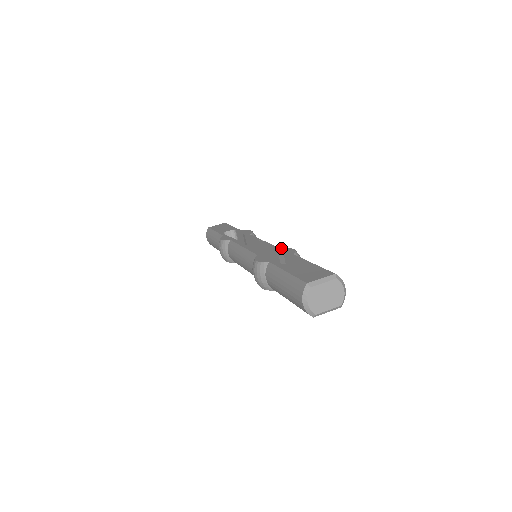
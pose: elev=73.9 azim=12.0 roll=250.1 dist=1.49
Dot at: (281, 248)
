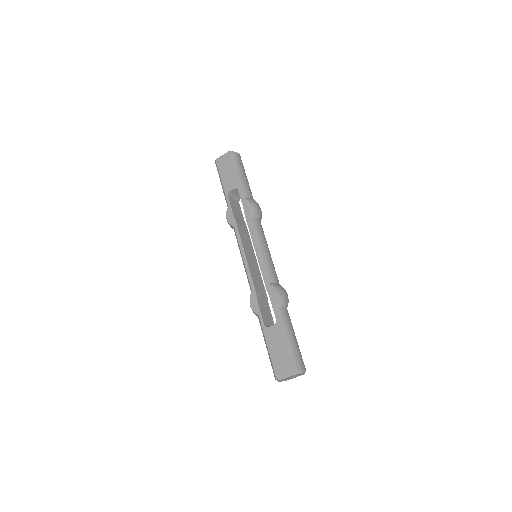
Dot at: (269, 285)
